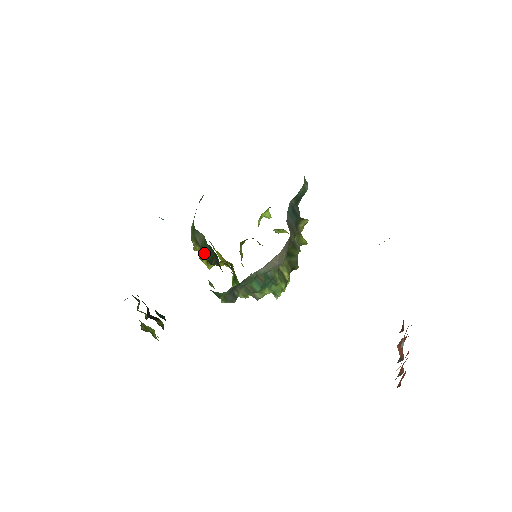
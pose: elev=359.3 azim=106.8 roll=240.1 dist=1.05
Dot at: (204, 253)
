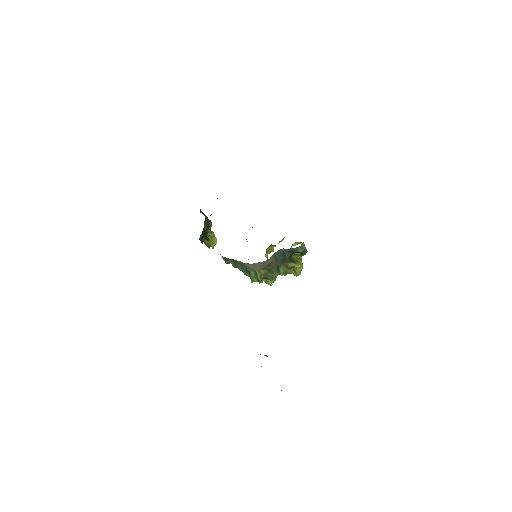
Dot at: occluded
